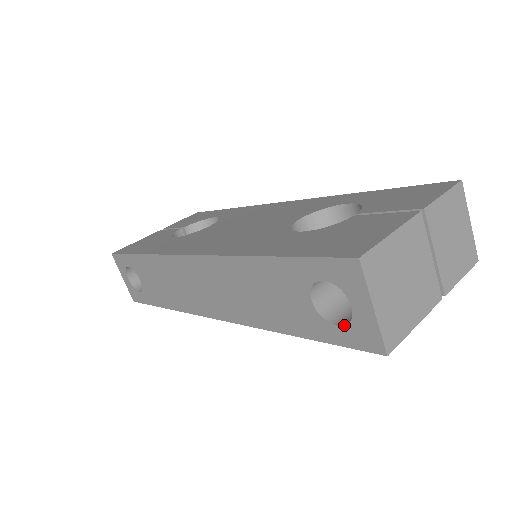
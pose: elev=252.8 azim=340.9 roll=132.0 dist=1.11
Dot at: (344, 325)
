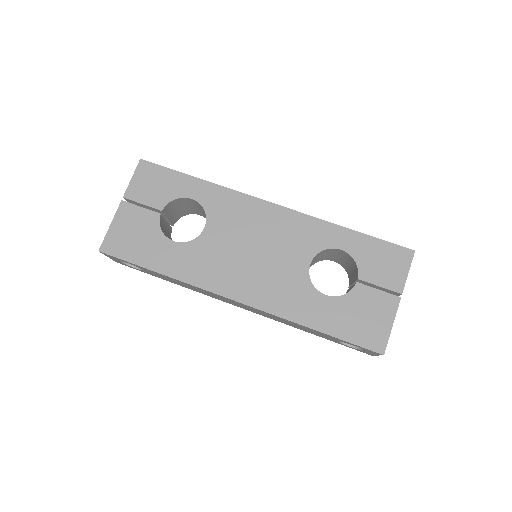
Dot at: (354, 348)
